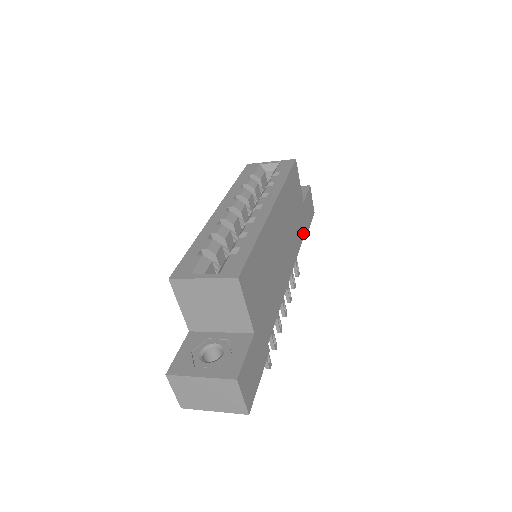
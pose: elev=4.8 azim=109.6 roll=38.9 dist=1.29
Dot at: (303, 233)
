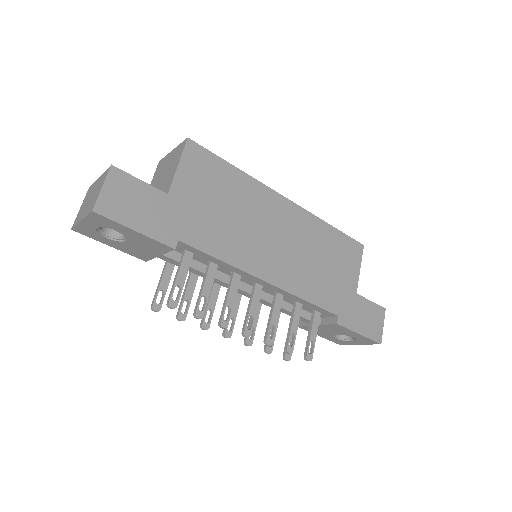
Dot at: (335, 310)
